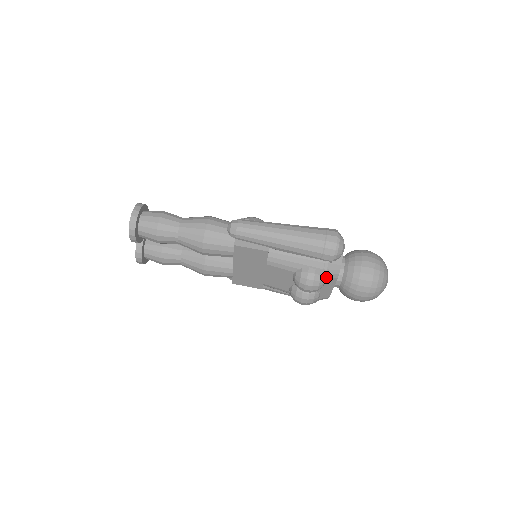
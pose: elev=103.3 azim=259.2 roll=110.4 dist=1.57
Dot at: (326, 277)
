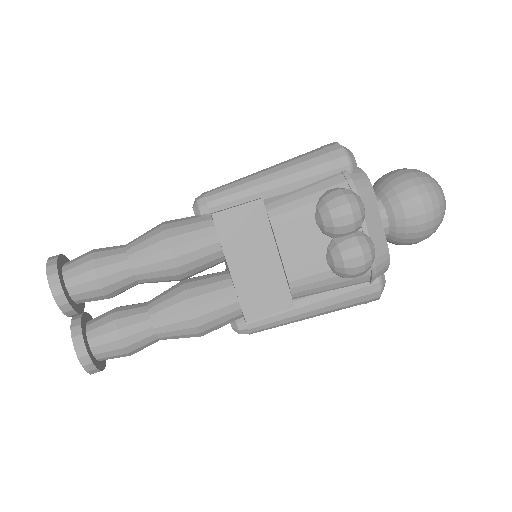
Dot at: (359, 193)
